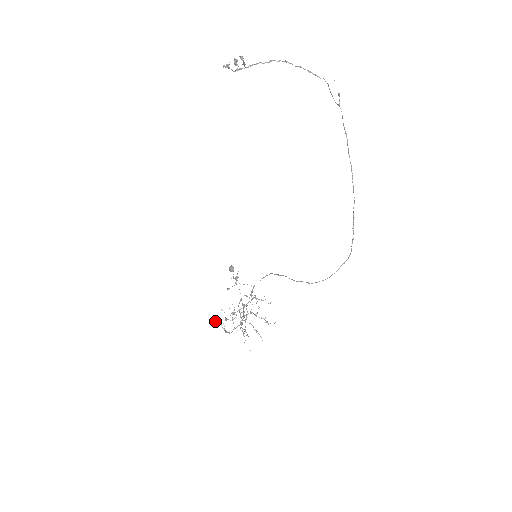
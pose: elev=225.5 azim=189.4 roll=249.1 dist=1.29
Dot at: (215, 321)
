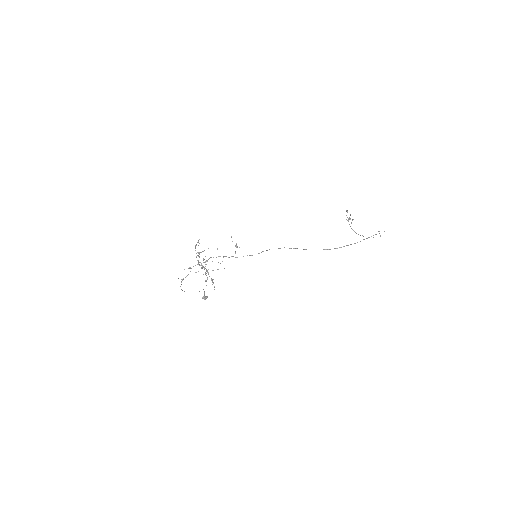
Dot at: occluded
